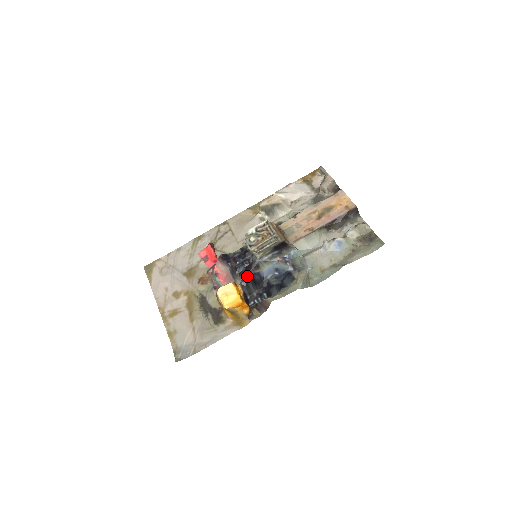
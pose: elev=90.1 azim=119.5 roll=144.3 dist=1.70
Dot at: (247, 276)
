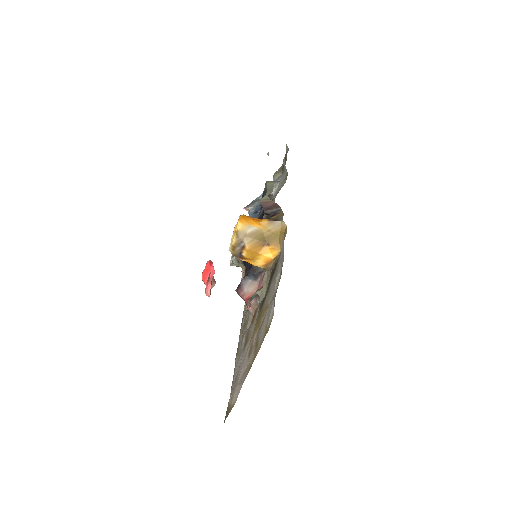
Dot at: occluded
